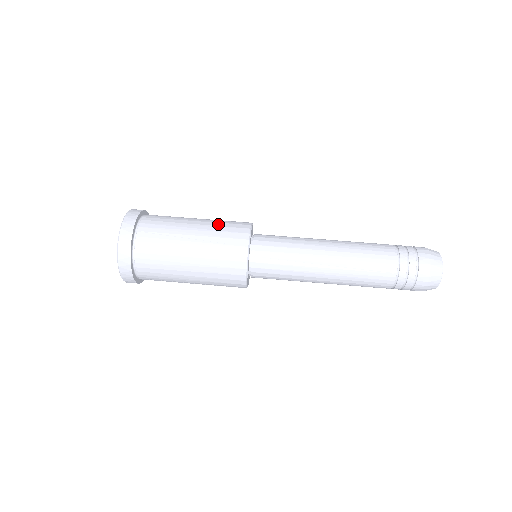
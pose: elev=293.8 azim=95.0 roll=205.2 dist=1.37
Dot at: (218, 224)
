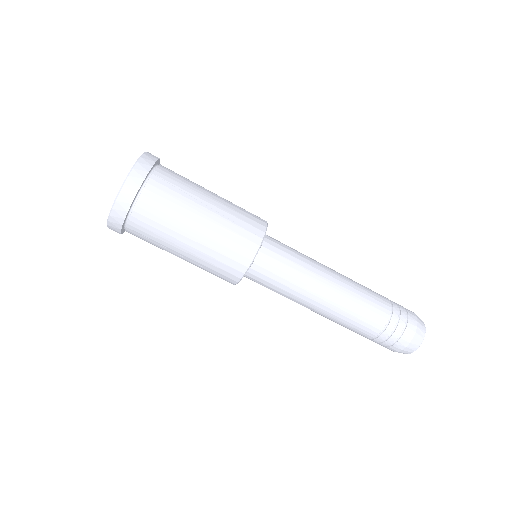
Dot at: (236, 206)
